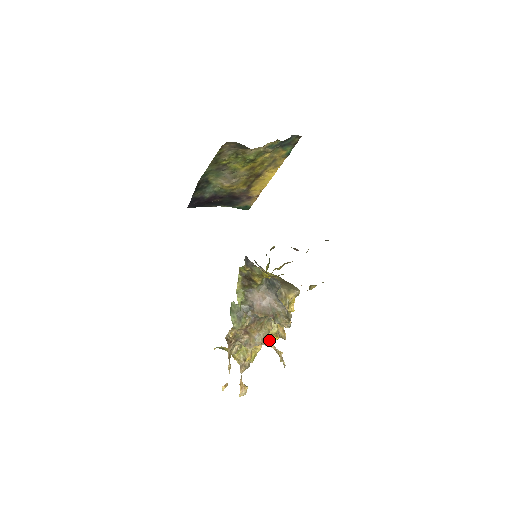
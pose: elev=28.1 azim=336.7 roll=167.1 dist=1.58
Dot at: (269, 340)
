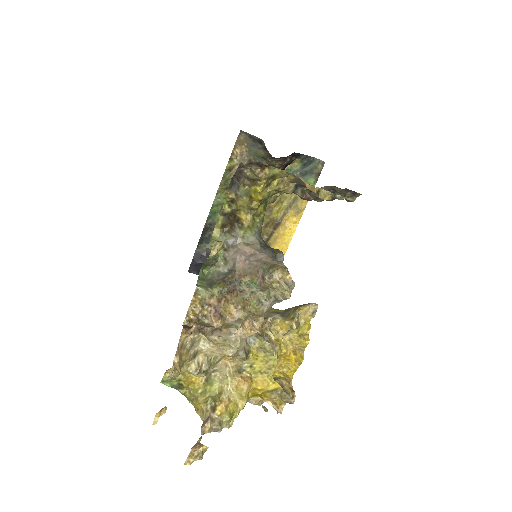
Dot at: (253, 317)
